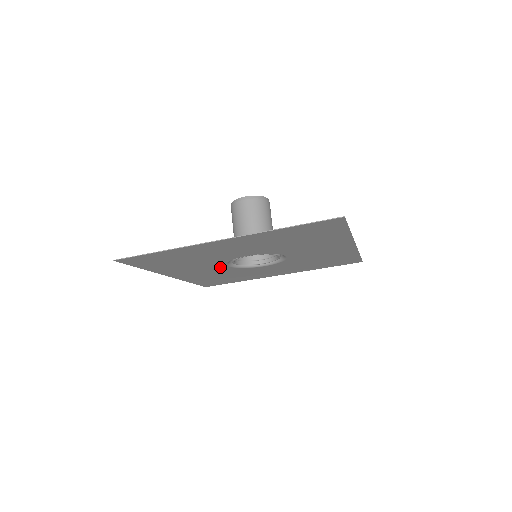
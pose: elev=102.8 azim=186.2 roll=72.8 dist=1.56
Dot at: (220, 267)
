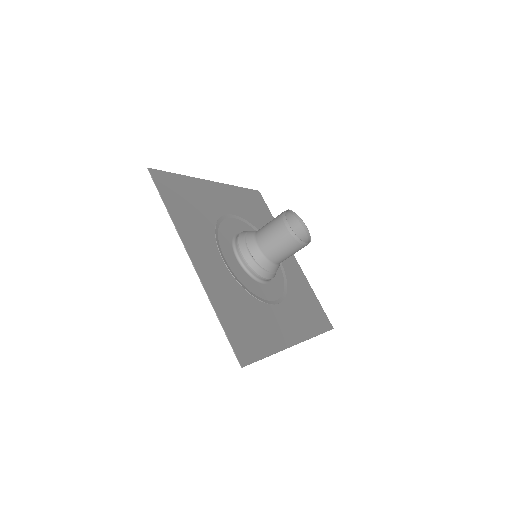
Dot at: (231, 260)
